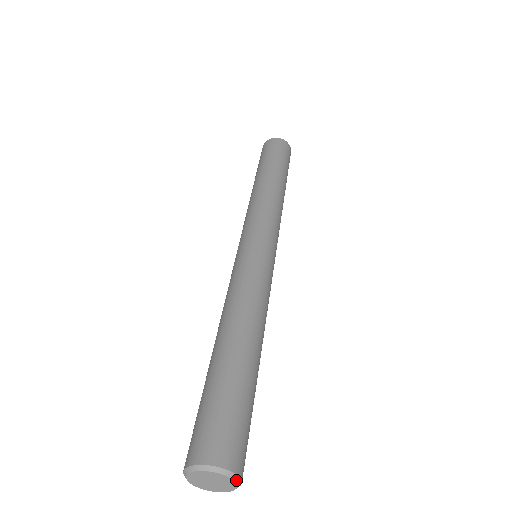
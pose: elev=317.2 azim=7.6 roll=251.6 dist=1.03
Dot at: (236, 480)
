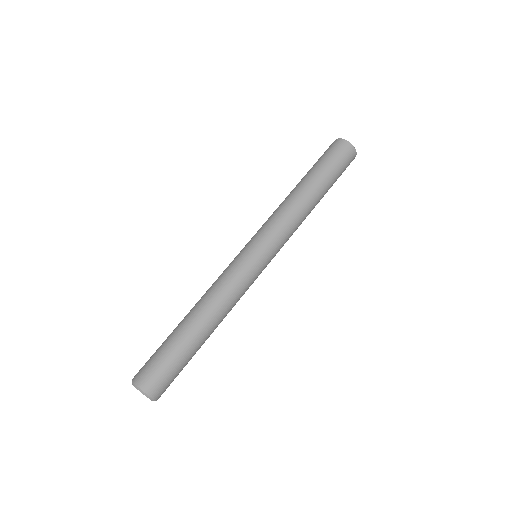
Dot at: (151, 399)
